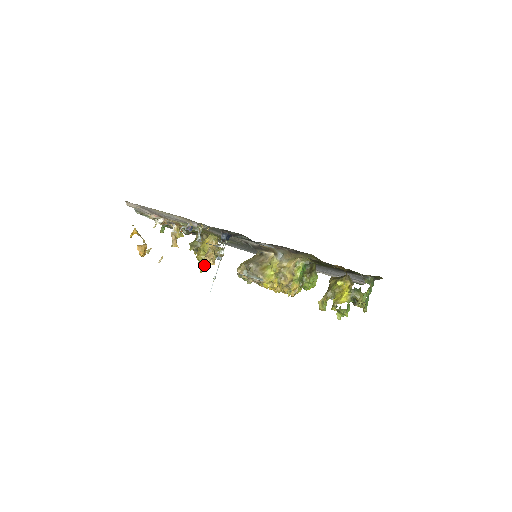
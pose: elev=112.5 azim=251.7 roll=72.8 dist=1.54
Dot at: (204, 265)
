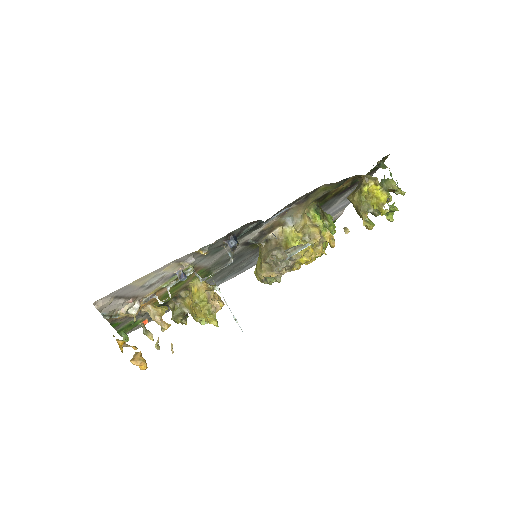
Dot at: (215, 314)
